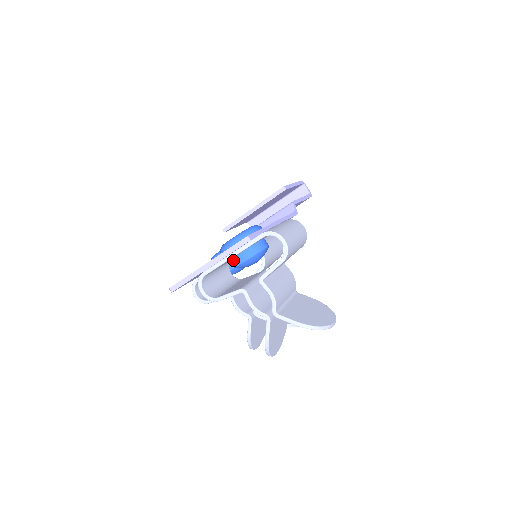
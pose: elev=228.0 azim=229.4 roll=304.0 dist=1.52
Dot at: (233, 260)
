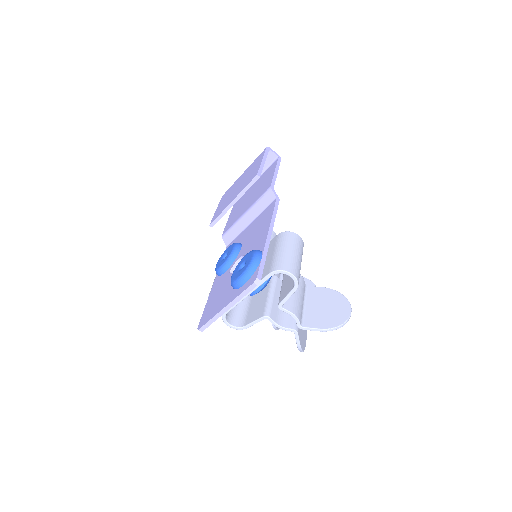
Dot at: occluded
